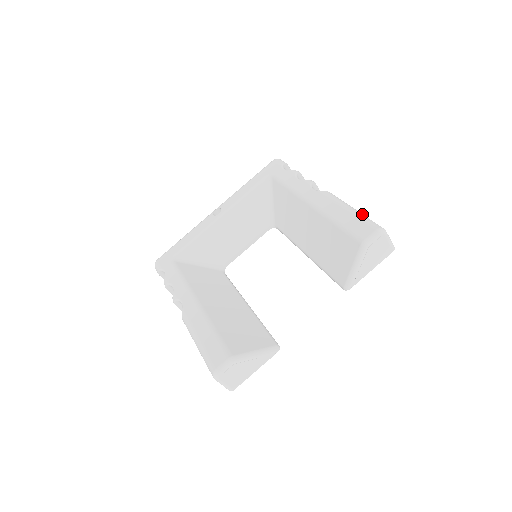
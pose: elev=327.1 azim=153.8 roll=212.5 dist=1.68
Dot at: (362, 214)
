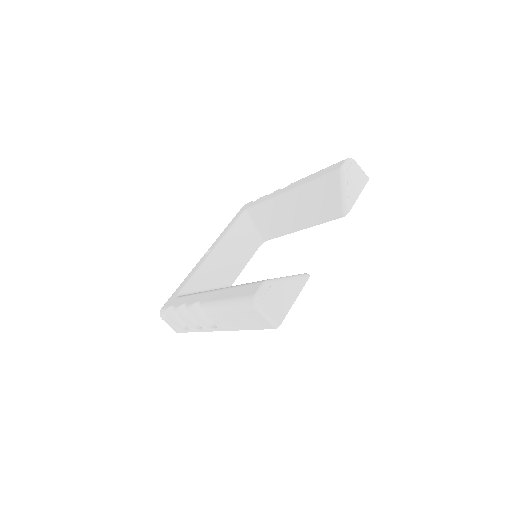
Dot at: occluded
